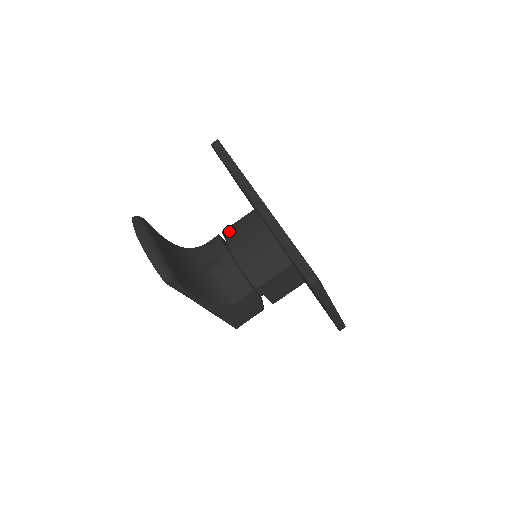
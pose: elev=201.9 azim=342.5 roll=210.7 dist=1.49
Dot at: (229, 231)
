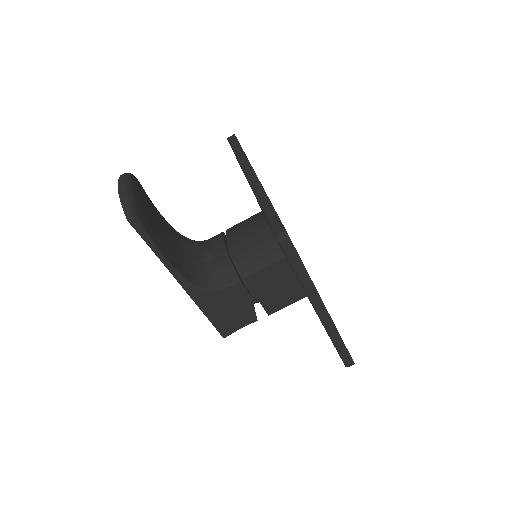
Dot at: (232, 227)
